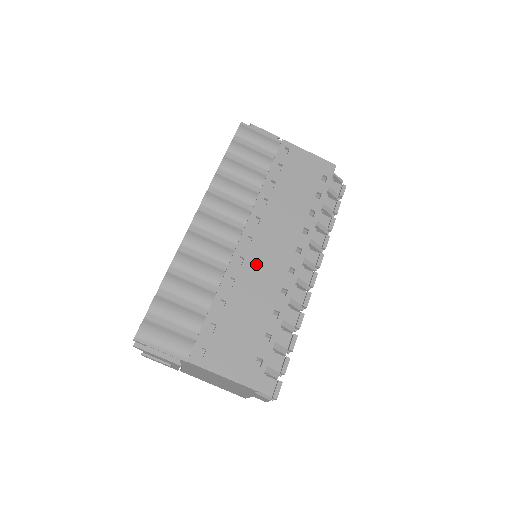
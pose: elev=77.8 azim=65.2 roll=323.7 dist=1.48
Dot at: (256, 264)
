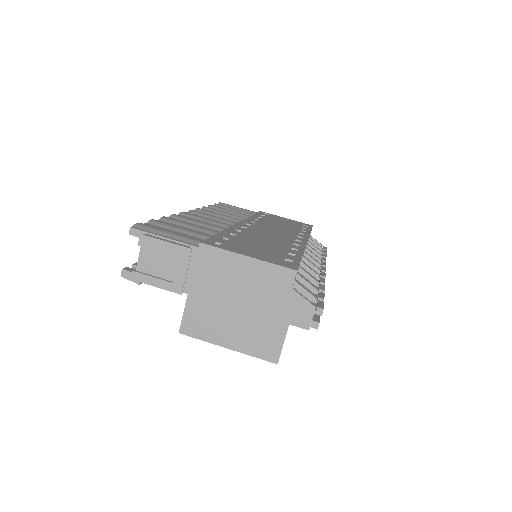
Dot at: (260, 231)
